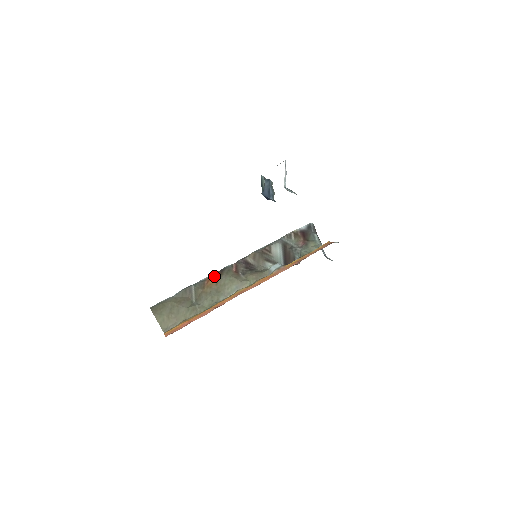
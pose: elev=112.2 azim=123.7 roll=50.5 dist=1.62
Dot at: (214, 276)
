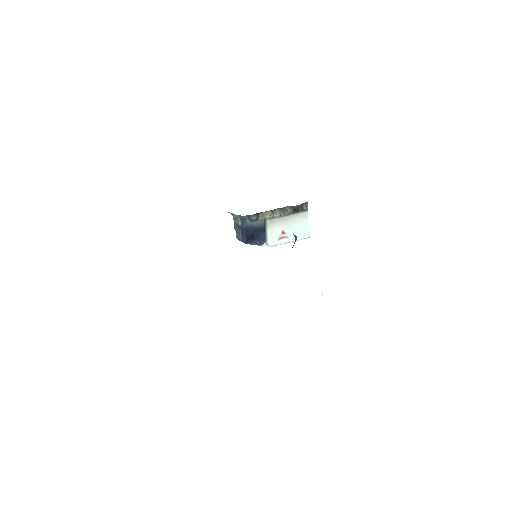
Dot at: occluded
